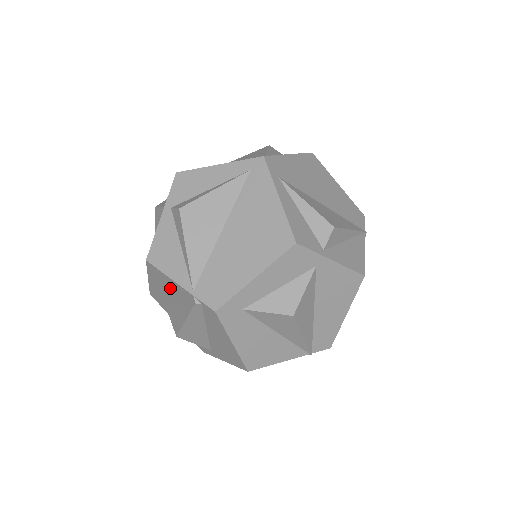
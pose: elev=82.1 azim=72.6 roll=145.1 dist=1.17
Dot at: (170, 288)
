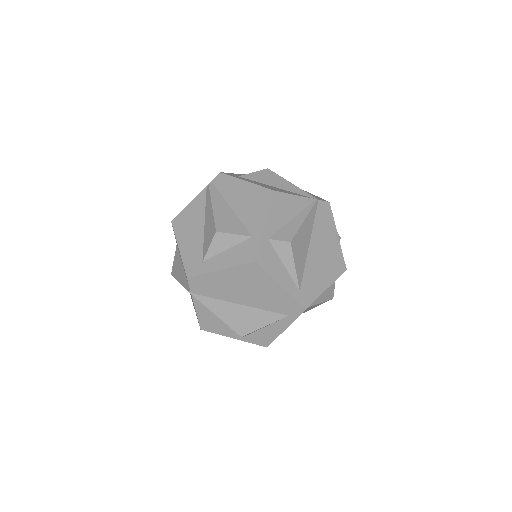
Dot at: (194, 217)
